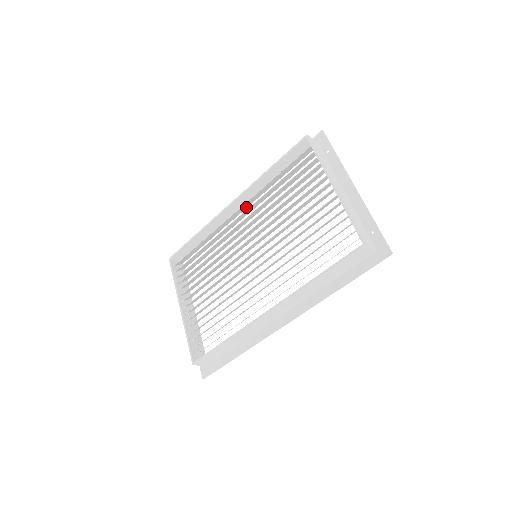
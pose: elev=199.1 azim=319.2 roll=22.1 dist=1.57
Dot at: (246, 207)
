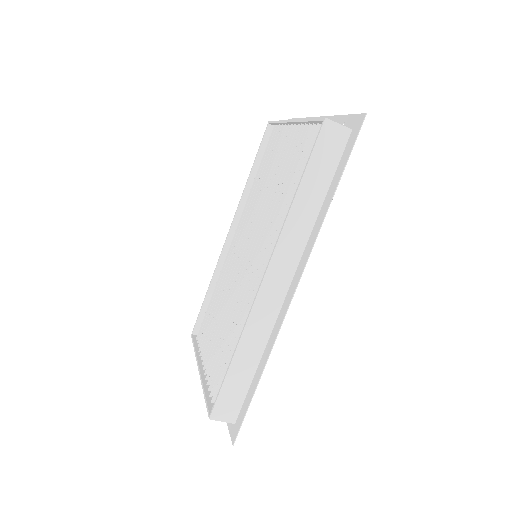
Dot at: occluded
